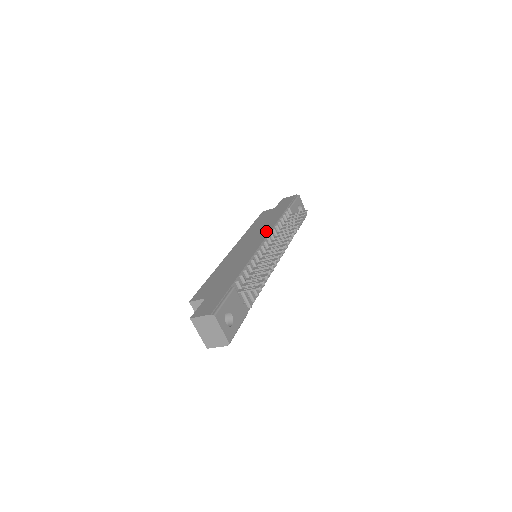
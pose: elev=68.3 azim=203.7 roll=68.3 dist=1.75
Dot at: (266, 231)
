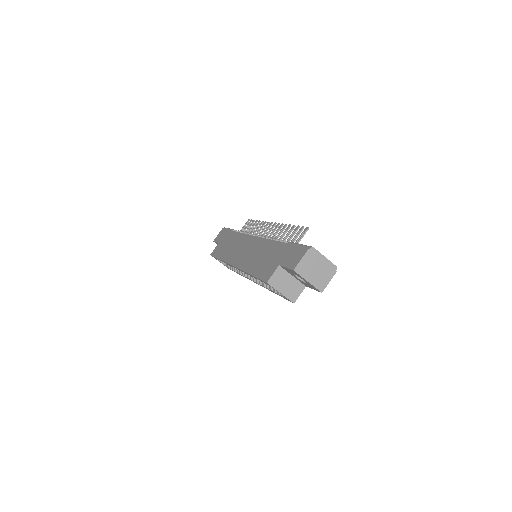
Dot at: (244, 238)
